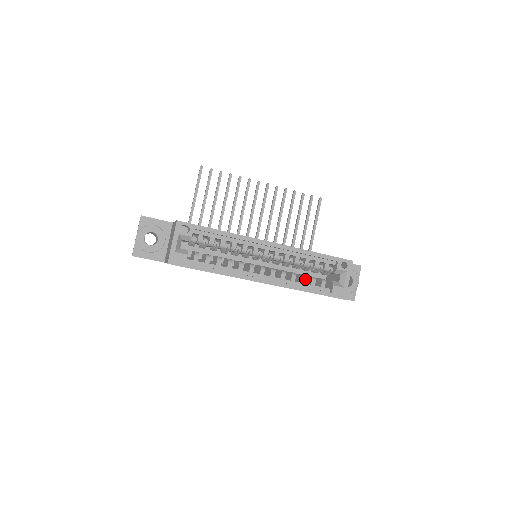
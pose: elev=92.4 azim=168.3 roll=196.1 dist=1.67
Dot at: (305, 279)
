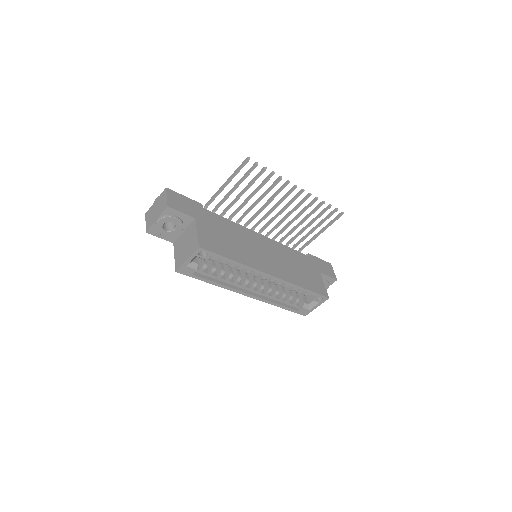
Dot at: occluded
